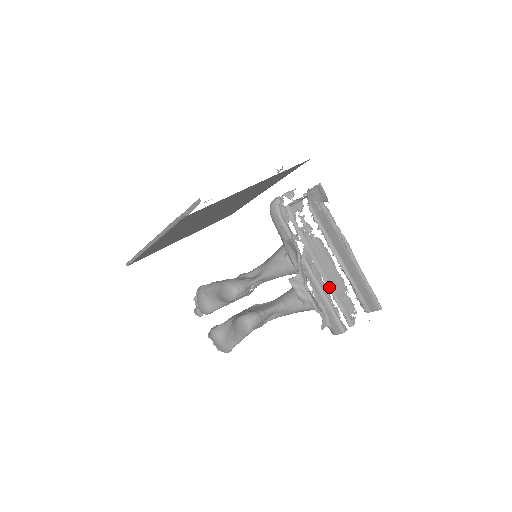
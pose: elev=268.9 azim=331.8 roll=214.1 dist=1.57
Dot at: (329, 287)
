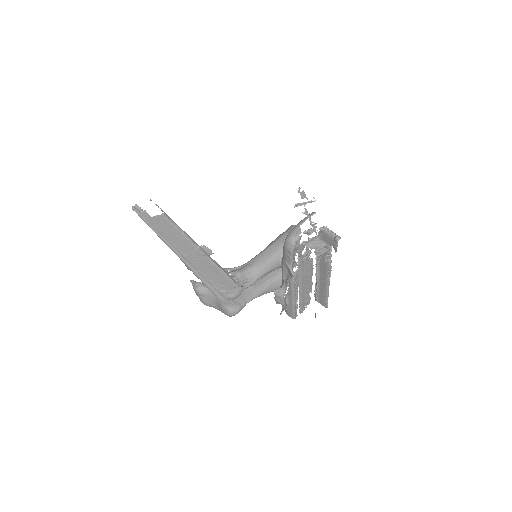
Dot at: (300, 293)
